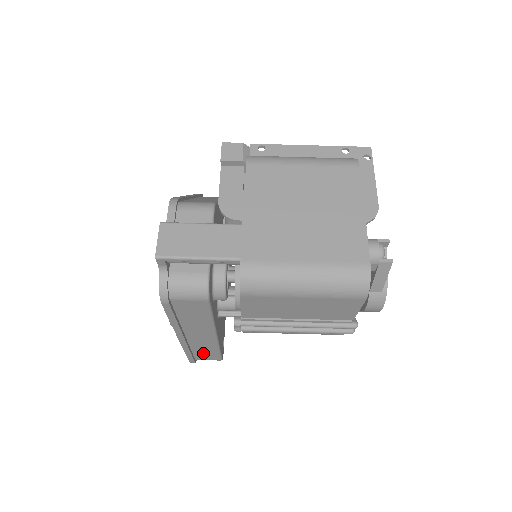
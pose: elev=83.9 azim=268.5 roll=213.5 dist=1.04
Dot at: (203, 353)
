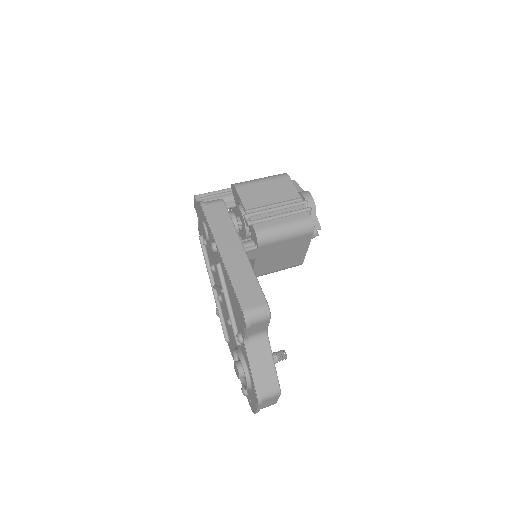
Dot at: (247, 290)
